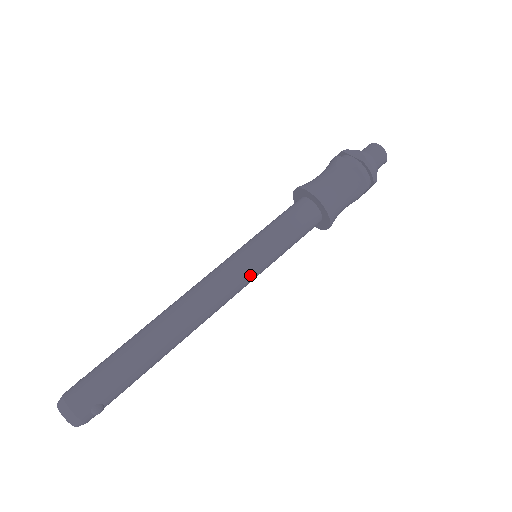
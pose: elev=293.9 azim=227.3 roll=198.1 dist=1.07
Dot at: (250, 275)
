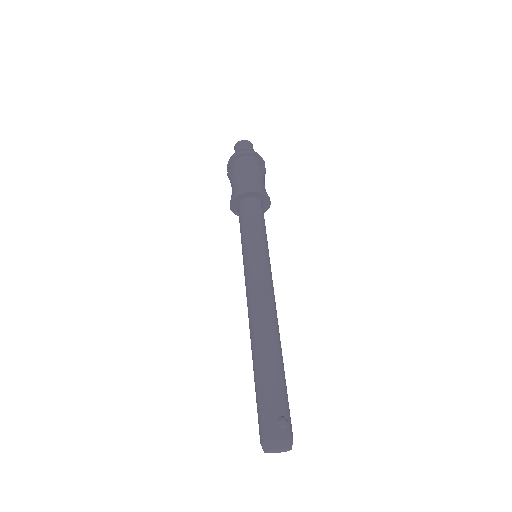
Dot at: (260, 264)
